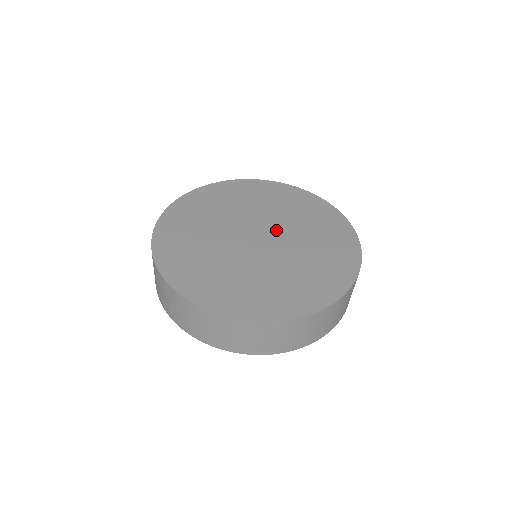
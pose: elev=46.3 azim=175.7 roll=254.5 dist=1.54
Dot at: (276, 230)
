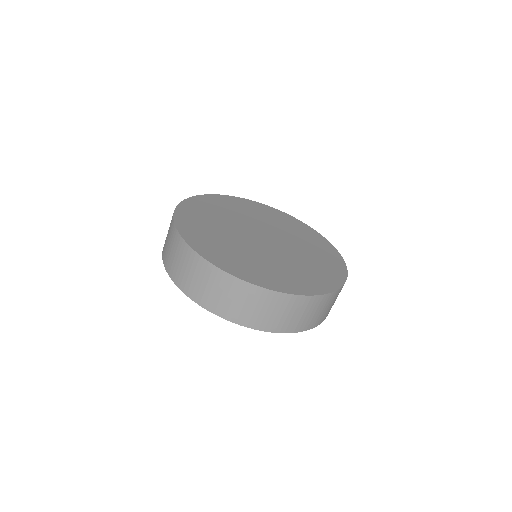
Dot at: (282, 243)
